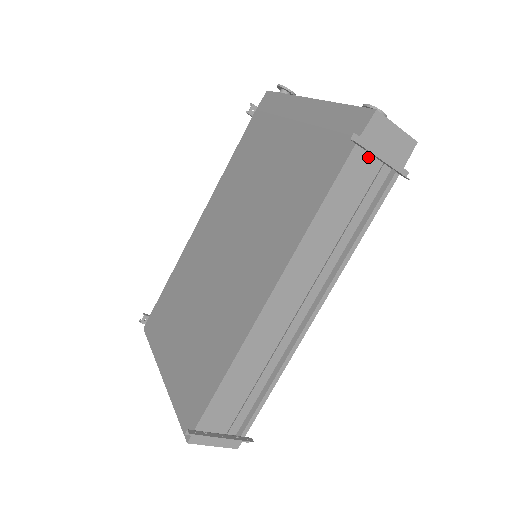
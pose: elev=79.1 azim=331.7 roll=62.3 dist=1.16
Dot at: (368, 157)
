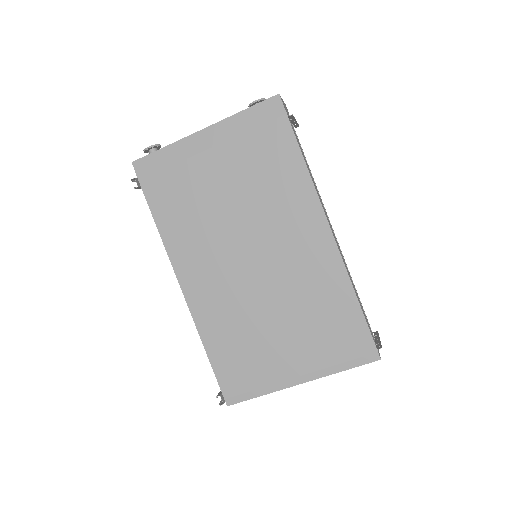
Dot at: (291, 123)
